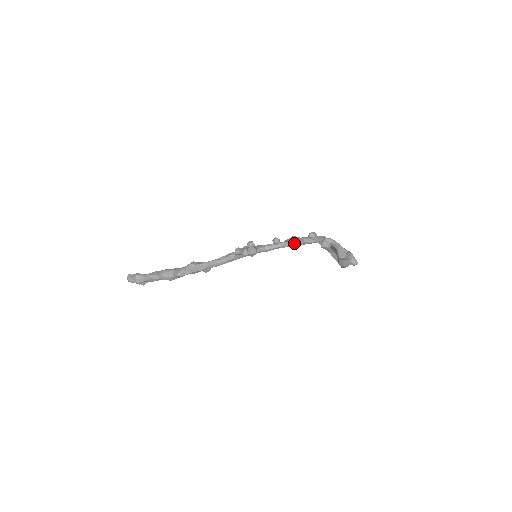
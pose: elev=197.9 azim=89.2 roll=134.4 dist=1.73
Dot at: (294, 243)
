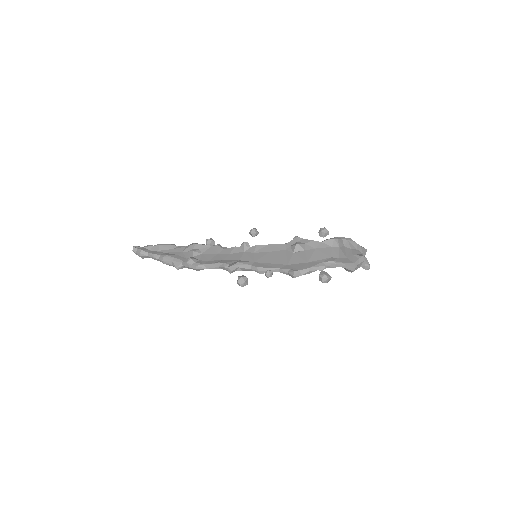
Dot at: (289, 275)
